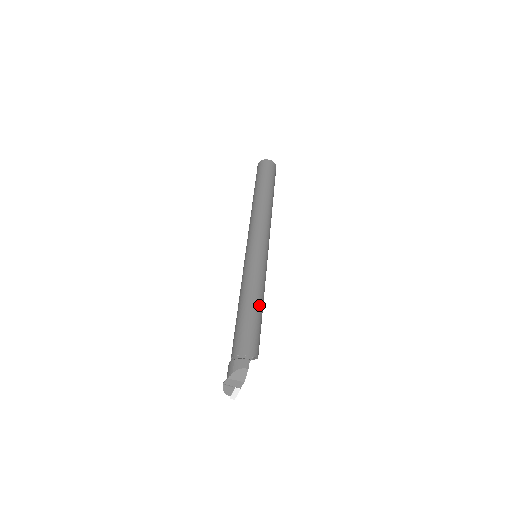
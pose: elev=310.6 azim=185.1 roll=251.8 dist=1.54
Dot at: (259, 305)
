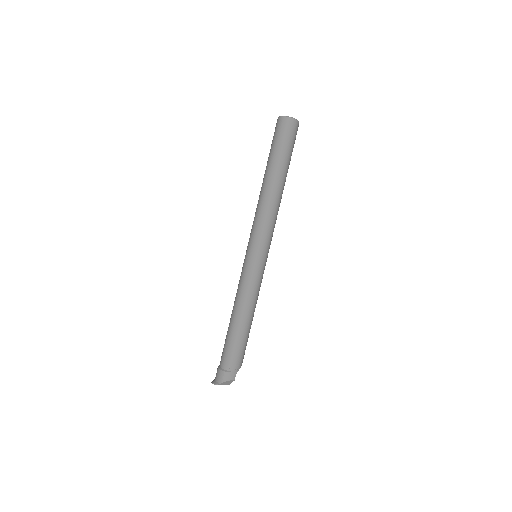
Dot at: (251, 320)
